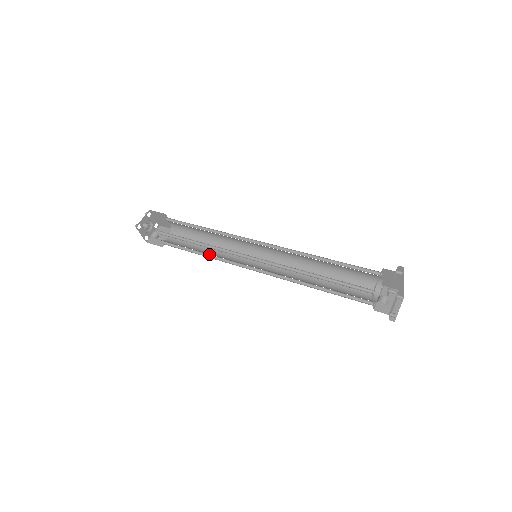
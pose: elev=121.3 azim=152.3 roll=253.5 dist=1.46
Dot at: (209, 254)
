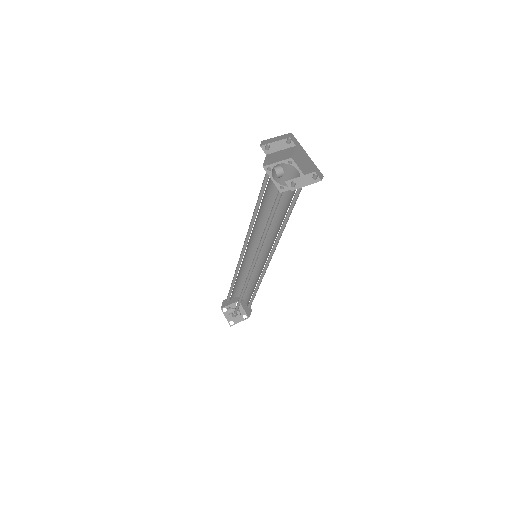
Dot at: (244, 291)
